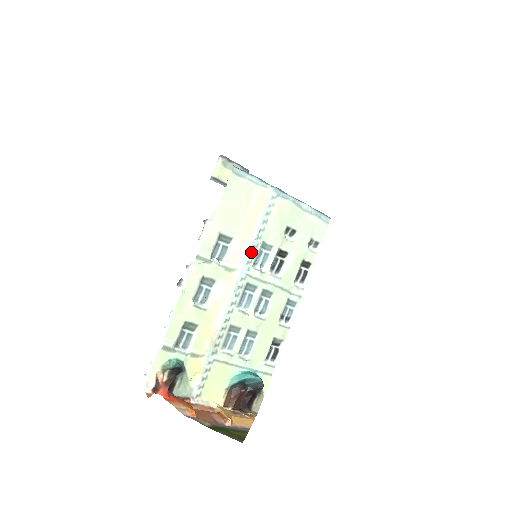
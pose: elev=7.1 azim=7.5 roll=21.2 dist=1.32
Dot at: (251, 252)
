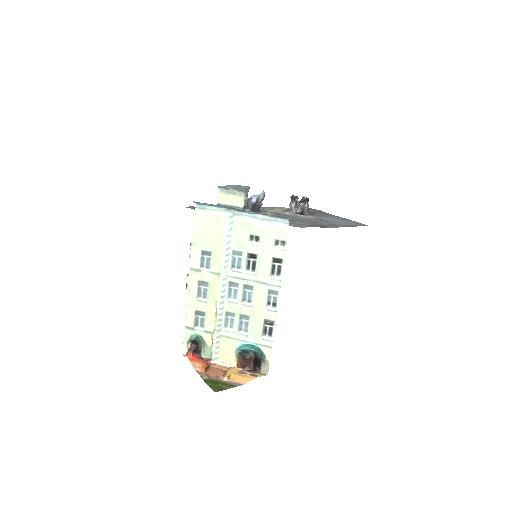
Dot at: (225, 260)
